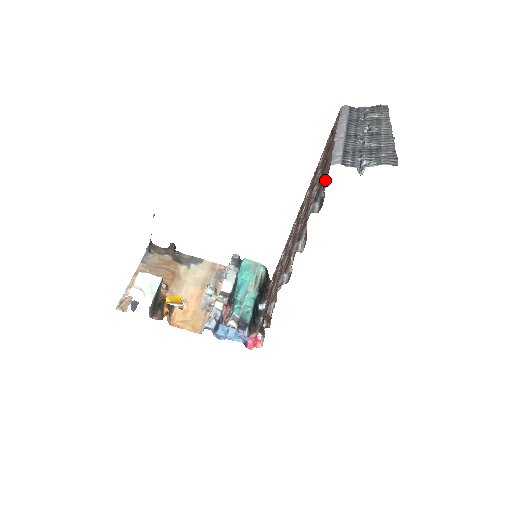
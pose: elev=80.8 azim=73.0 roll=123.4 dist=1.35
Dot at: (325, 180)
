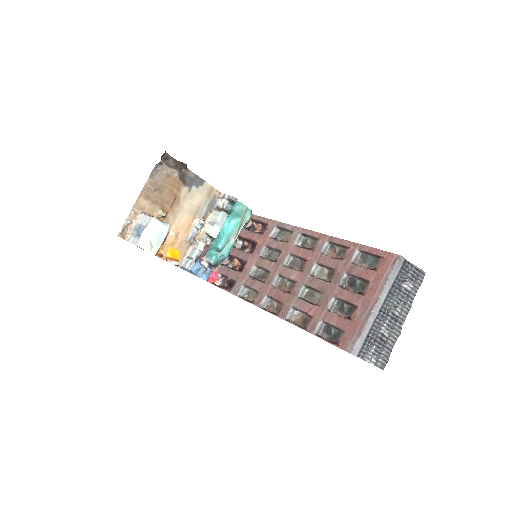
Dot at: (342, 312)
